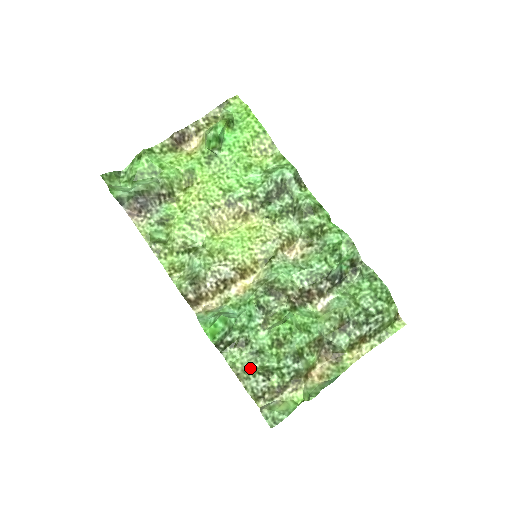
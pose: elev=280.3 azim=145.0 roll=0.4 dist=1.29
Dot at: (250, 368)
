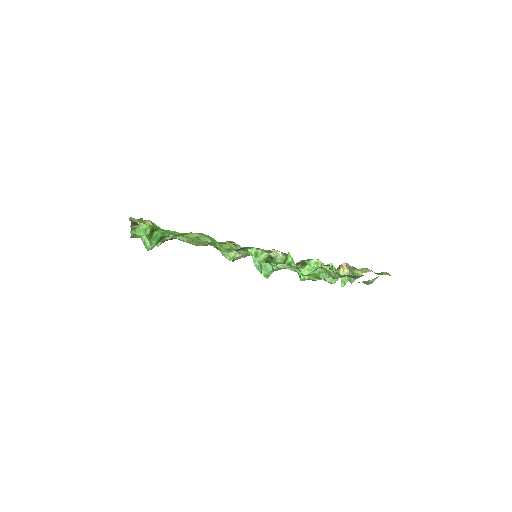
Dot at: occluded
